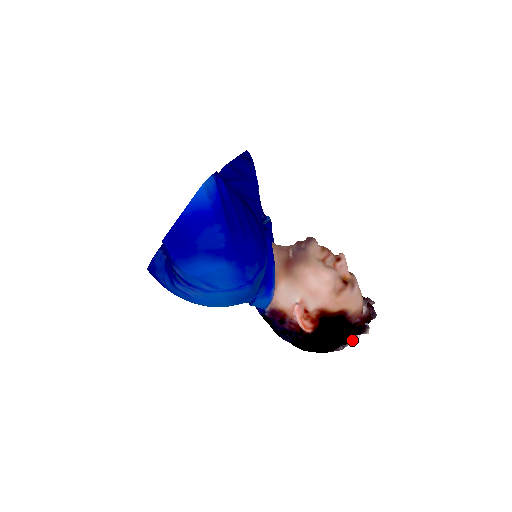
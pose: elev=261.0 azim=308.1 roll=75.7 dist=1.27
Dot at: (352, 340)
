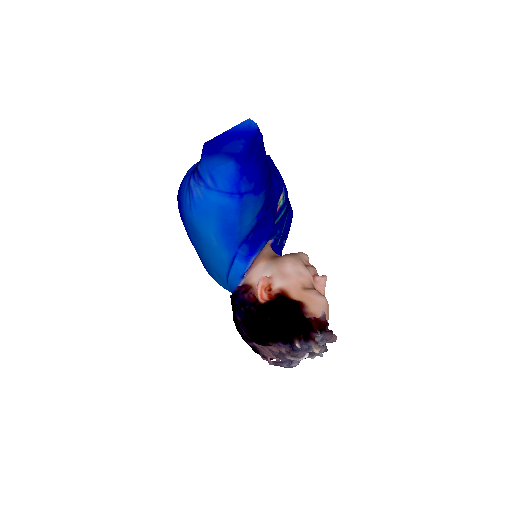
Dot at: (297, 337)
